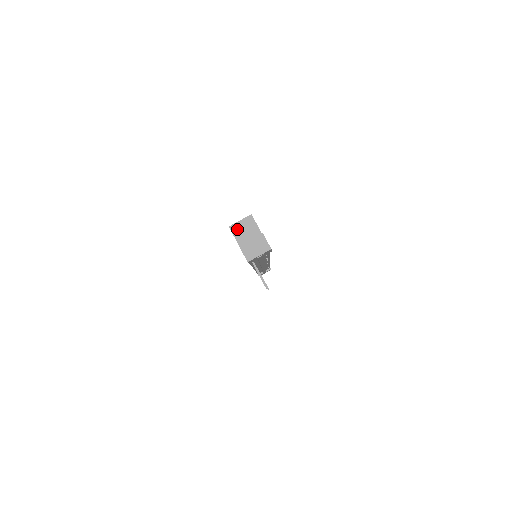
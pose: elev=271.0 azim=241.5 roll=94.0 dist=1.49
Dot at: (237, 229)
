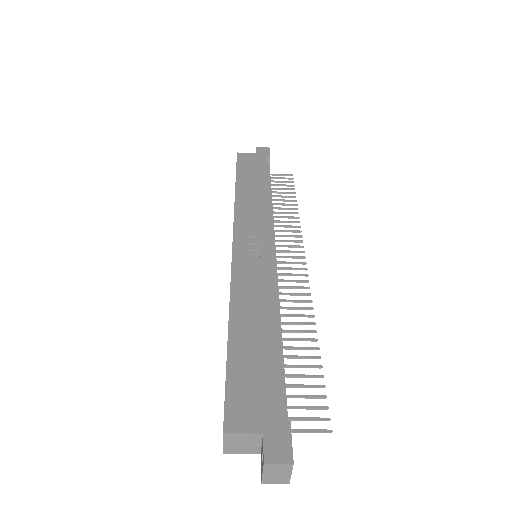
Dot at: (233, 449)
